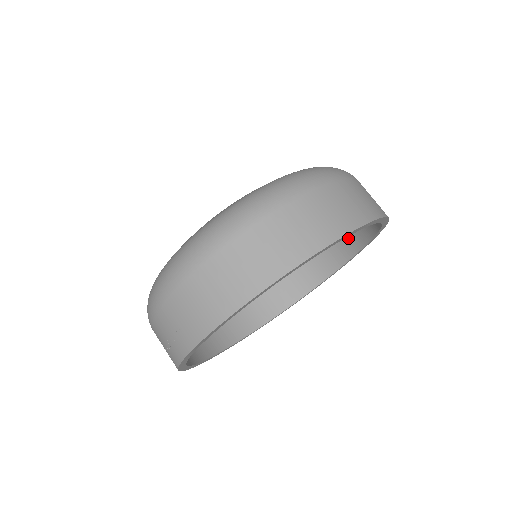
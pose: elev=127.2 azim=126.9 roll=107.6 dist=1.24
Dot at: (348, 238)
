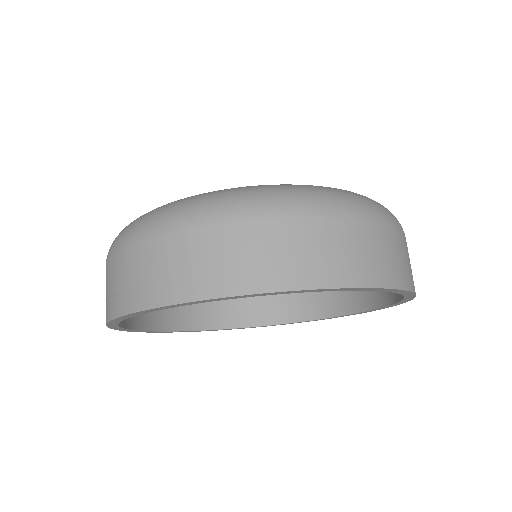
Dot at: occluded
